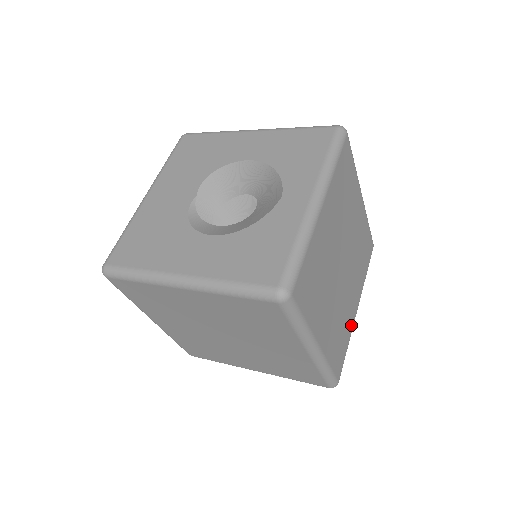
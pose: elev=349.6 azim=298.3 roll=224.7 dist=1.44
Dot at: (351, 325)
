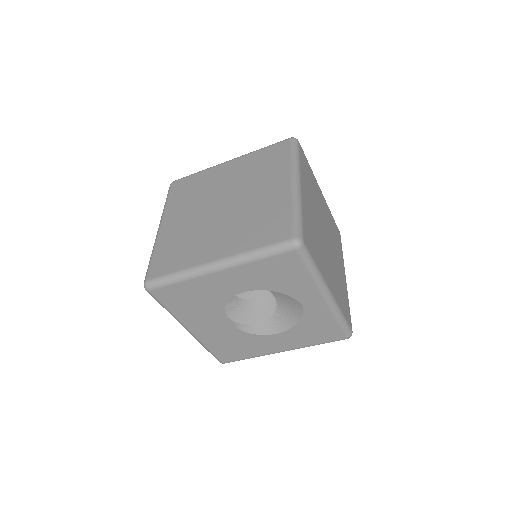
Dot at: (323, 273)
